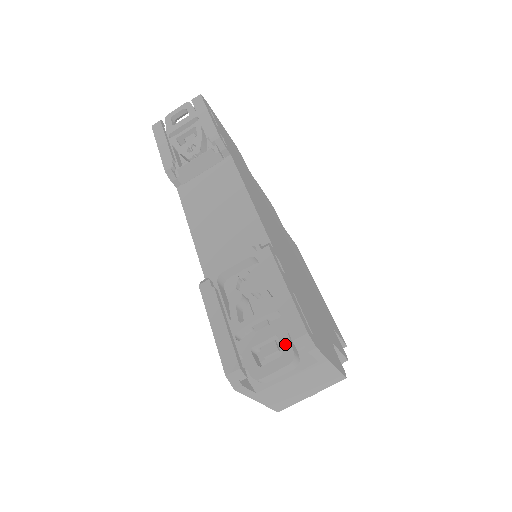
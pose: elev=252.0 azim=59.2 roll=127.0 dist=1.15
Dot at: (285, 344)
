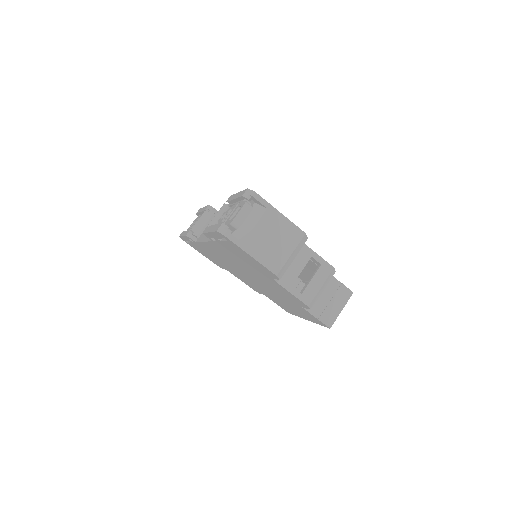
Dot at: (242, 204)
